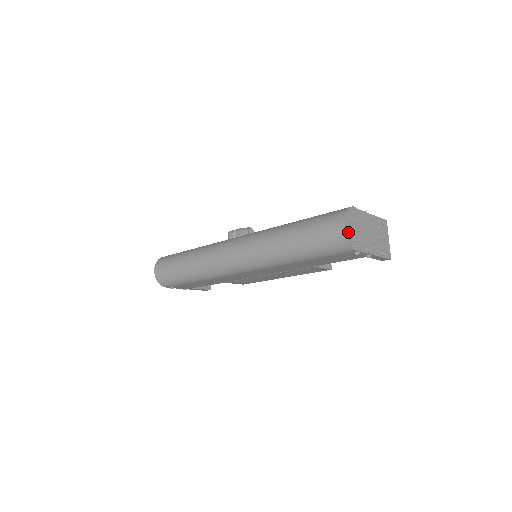
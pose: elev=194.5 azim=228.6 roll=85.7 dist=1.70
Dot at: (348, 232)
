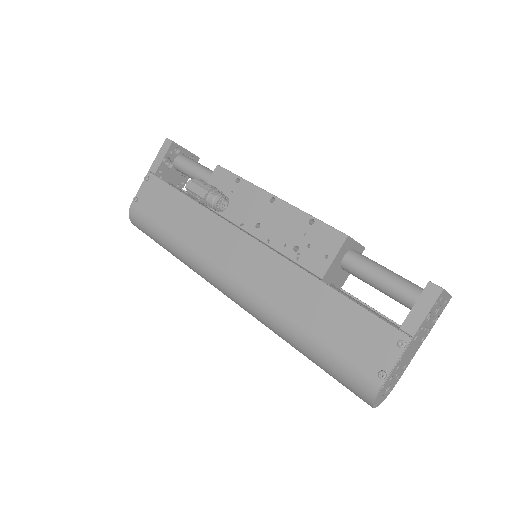
Dot at: (382, 400)
